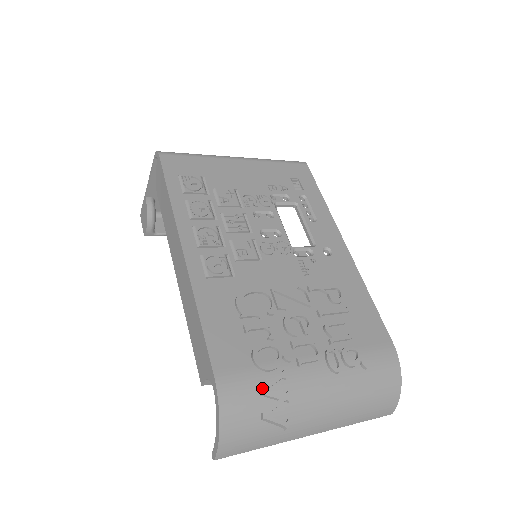
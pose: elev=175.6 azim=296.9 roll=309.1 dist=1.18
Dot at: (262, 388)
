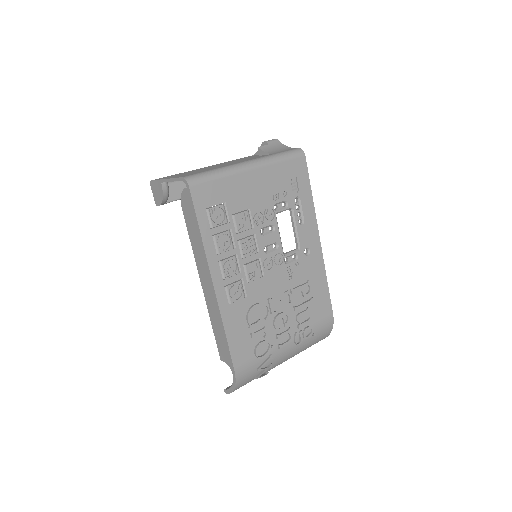
Dot at: (259, 369)
